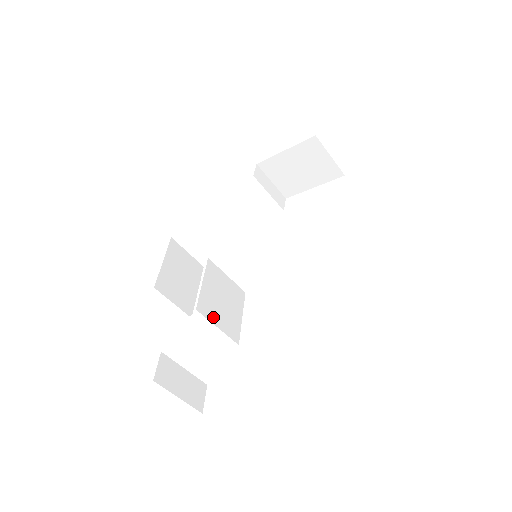
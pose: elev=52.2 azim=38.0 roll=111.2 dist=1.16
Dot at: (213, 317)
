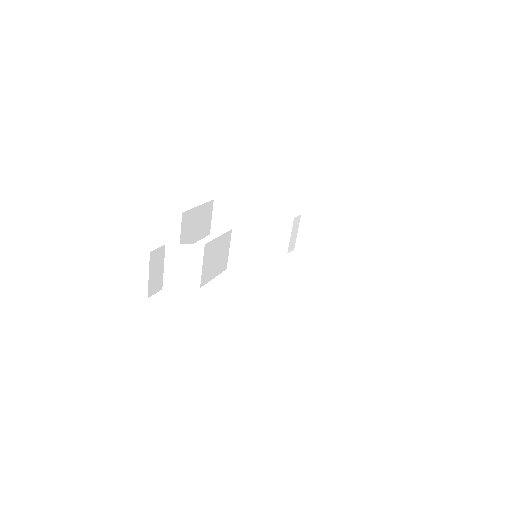
Dot at: (206, 259)
